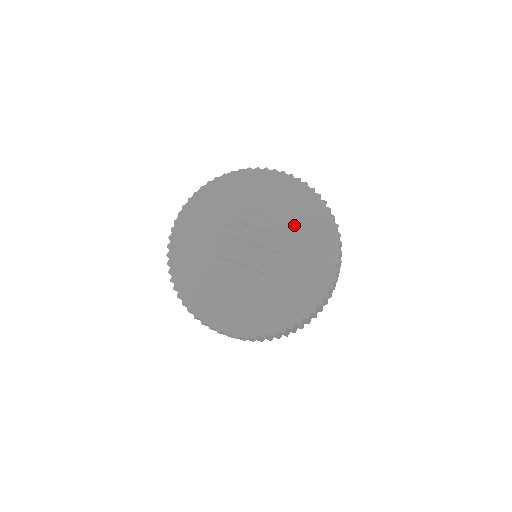
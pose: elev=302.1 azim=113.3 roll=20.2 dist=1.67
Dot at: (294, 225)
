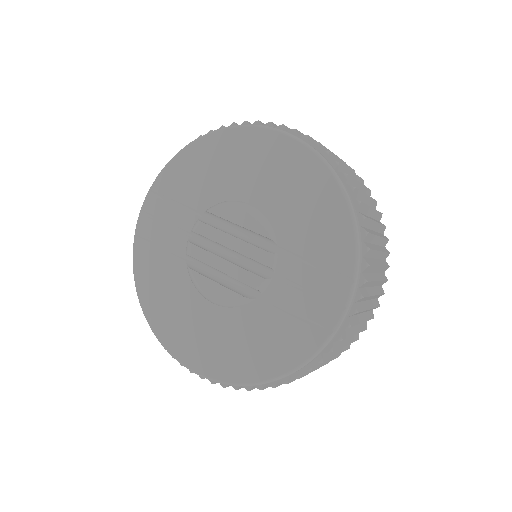
Dot at: (291, 219)
